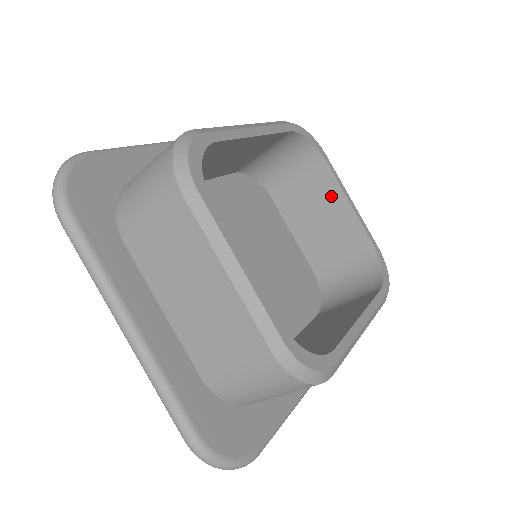
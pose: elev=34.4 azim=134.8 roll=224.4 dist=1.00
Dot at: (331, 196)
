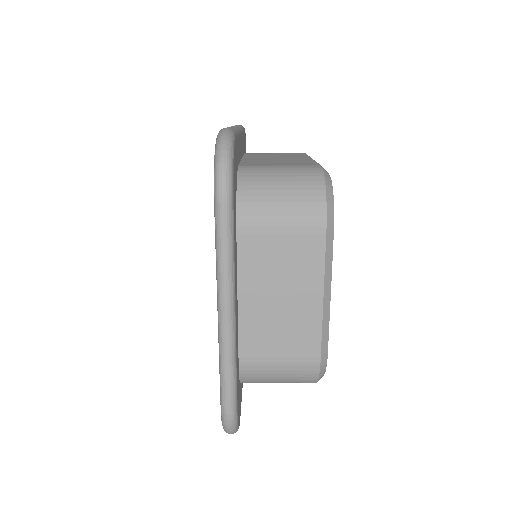
Dot at: occluded
